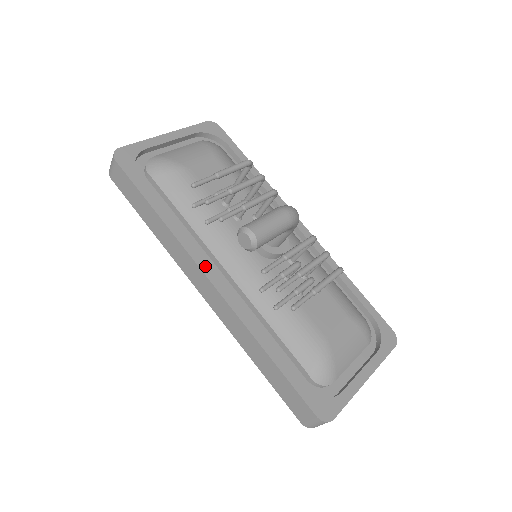
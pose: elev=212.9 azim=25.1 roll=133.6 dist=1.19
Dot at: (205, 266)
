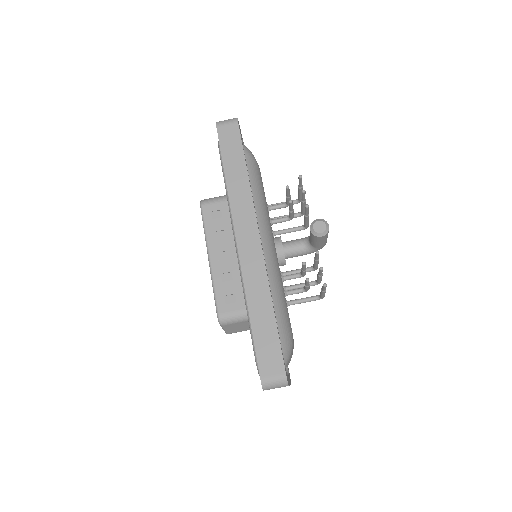
Dot at: occluded
